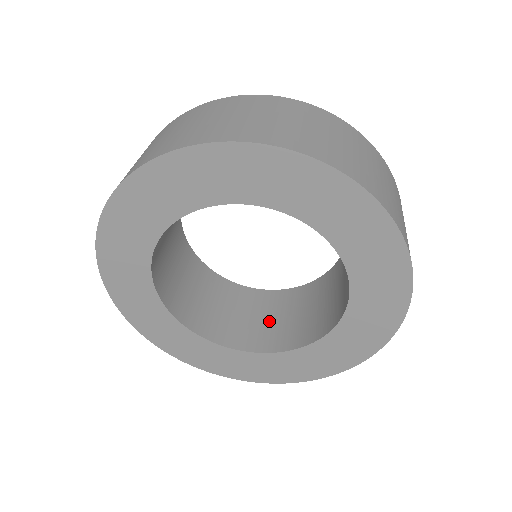
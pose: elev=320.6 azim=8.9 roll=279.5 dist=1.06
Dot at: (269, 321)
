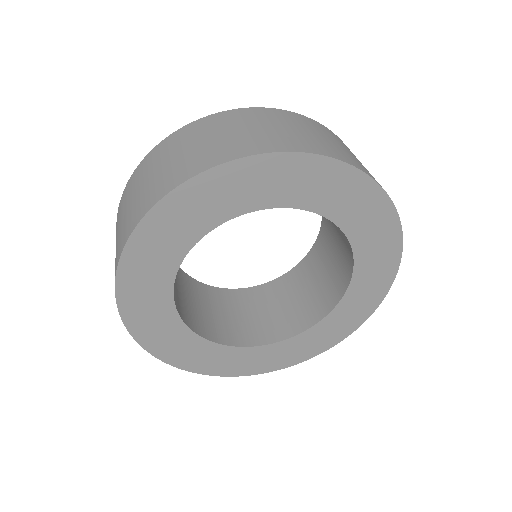
Dot at: (322, 279)
